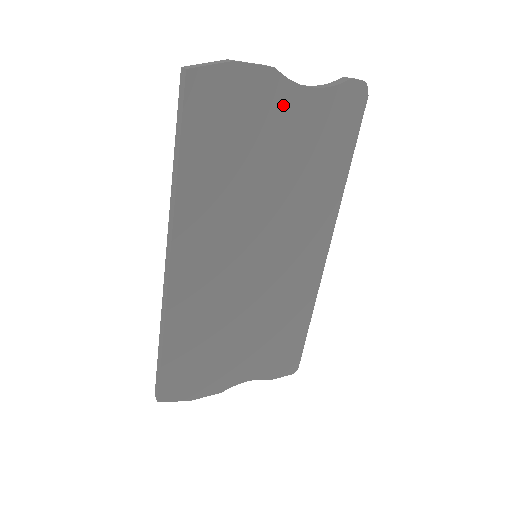
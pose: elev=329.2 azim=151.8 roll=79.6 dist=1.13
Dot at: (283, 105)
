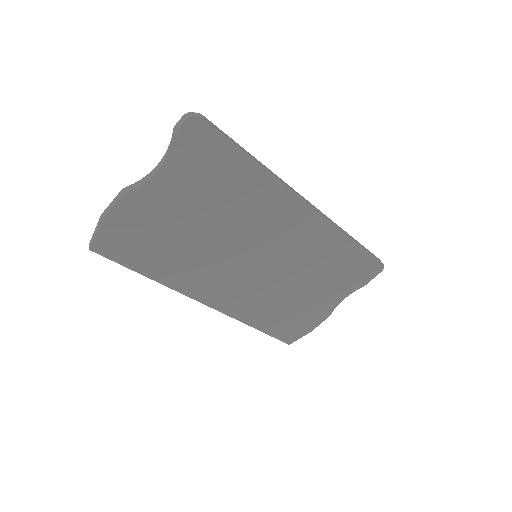
Dot at: (156, 198)
